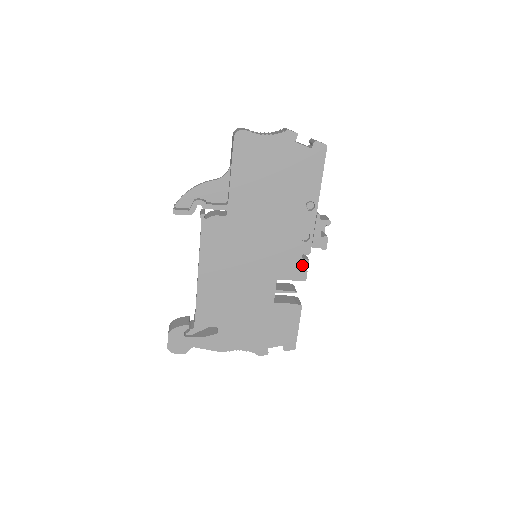
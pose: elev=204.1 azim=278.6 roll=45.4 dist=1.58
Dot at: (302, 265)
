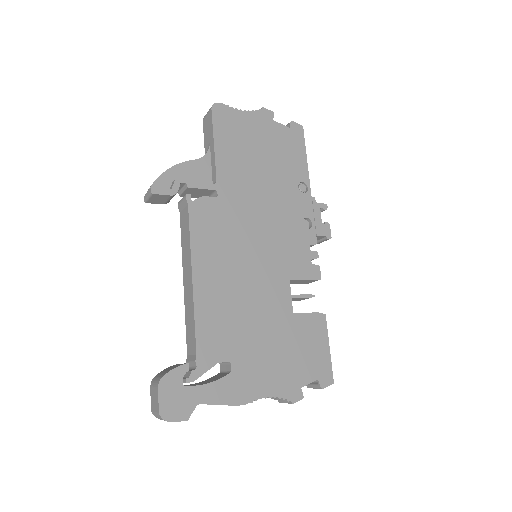
Dot at: occluded
